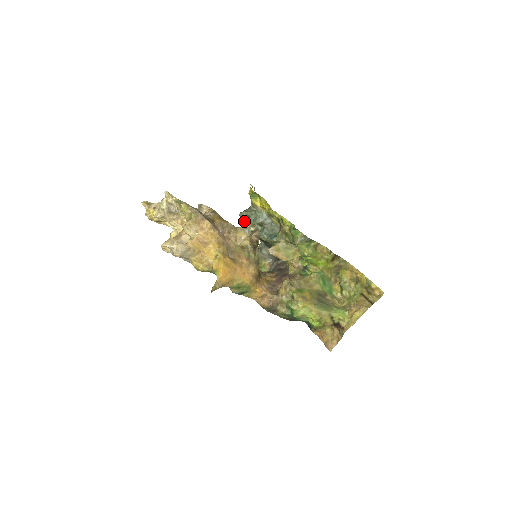
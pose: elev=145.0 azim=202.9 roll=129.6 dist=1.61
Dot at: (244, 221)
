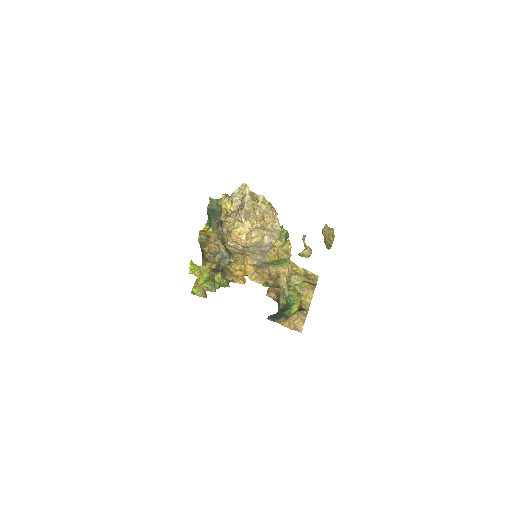
Dot at: occluded
